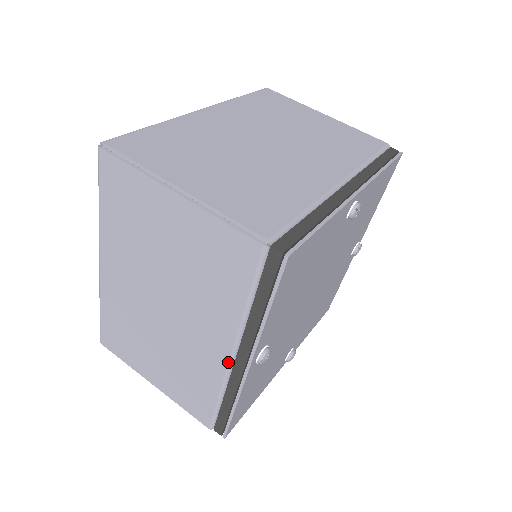
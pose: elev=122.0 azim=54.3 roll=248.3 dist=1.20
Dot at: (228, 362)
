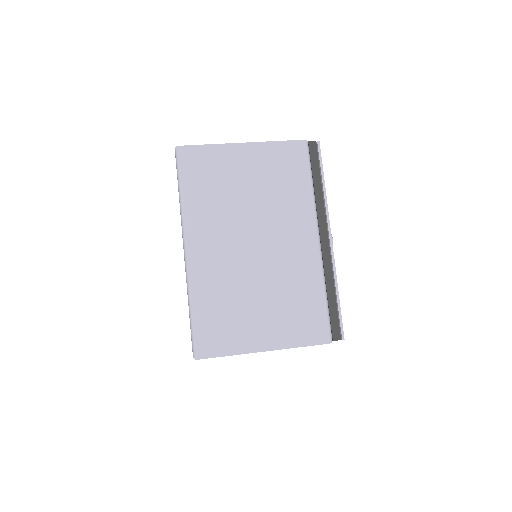
Dot at: (318, 246)
